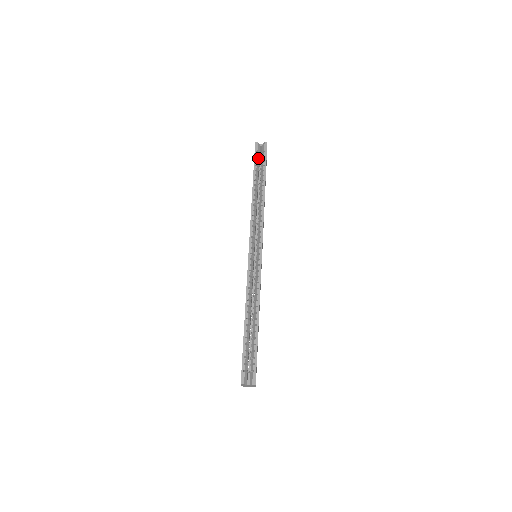
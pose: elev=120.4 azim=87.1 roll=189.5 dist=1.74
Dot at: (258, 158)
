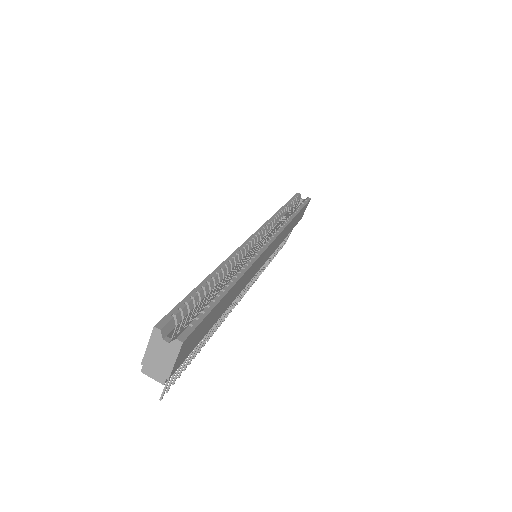
Dot at: (296, 201)
